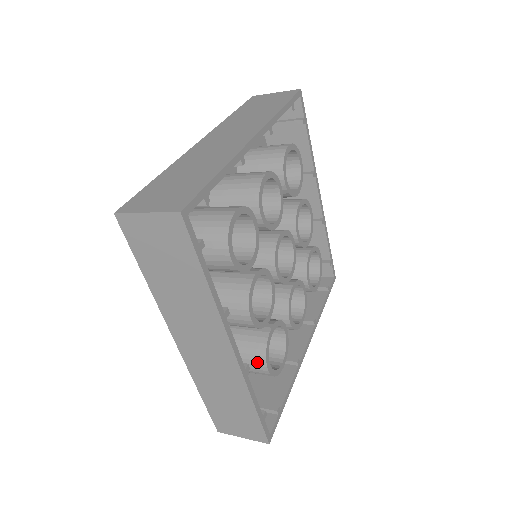
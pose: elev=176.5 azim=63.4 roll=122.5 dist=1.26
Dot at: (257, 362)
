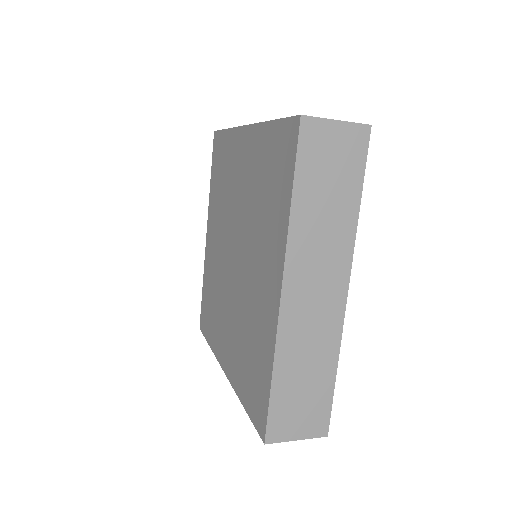
Dot at: occluded
